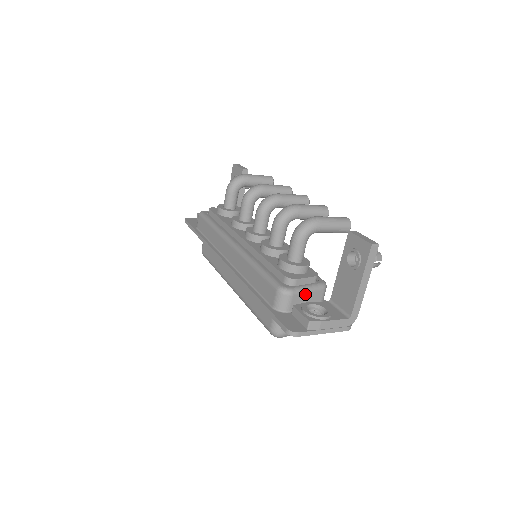
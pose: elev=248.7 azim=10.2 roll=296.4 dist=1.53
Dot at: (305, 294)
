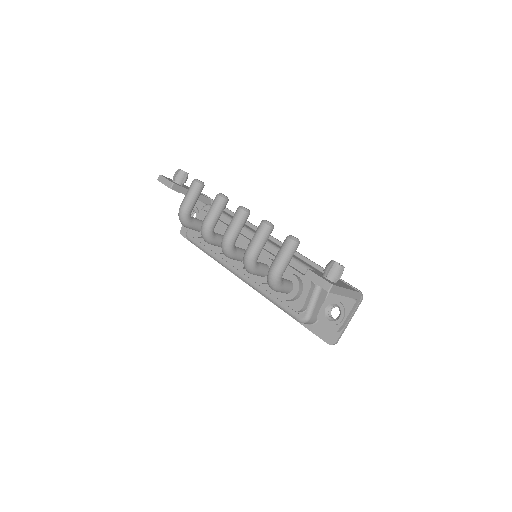
Dot at: (316, 305)
